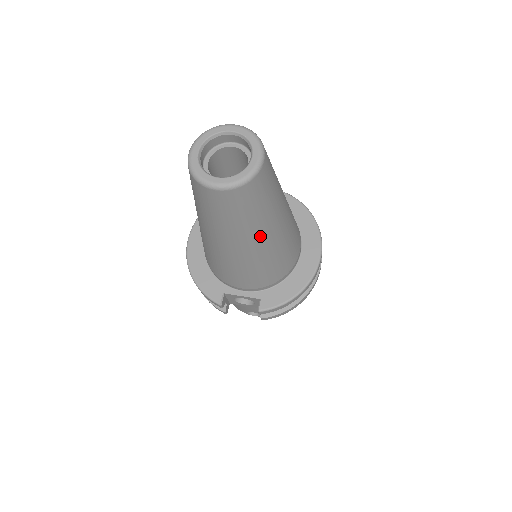
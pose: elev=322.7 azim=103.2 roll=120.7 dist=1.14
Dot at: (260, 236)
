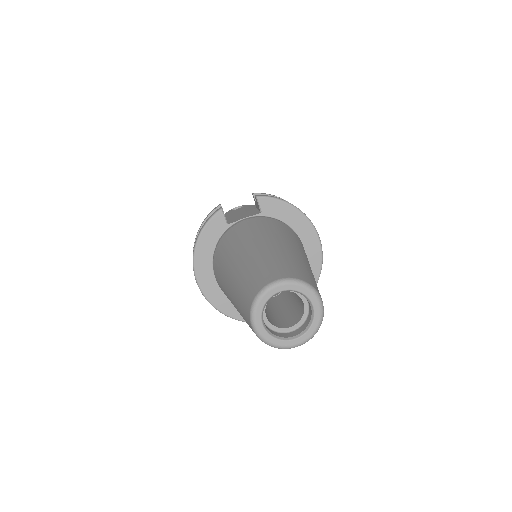
Dot at: occluded
